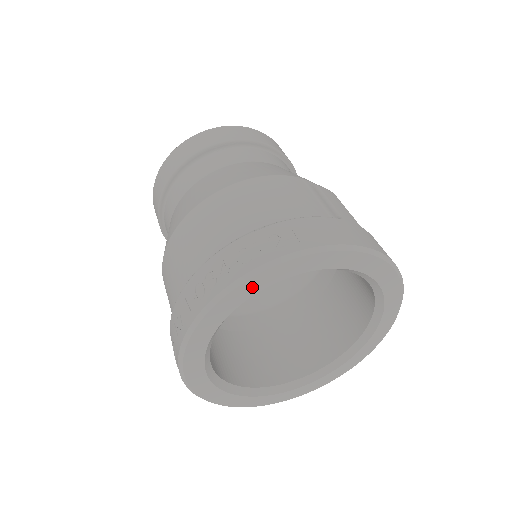
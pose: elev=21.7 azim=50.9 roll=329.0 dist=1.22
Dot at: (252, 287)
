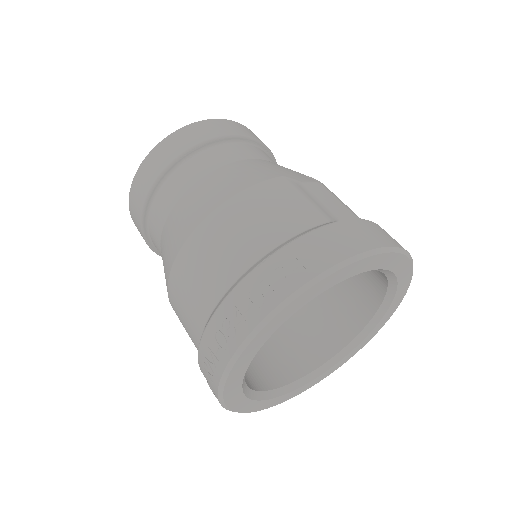
Dot at: (272, 327)
